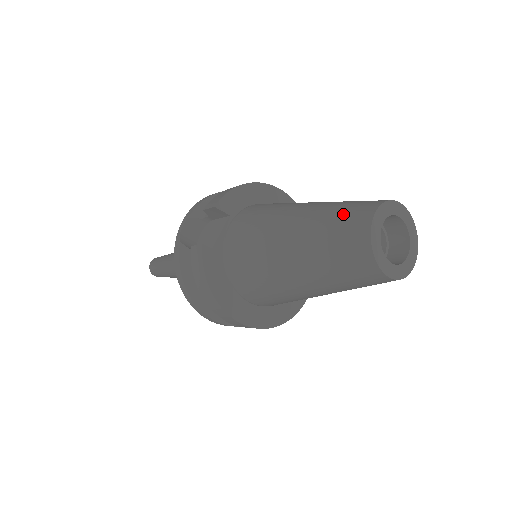
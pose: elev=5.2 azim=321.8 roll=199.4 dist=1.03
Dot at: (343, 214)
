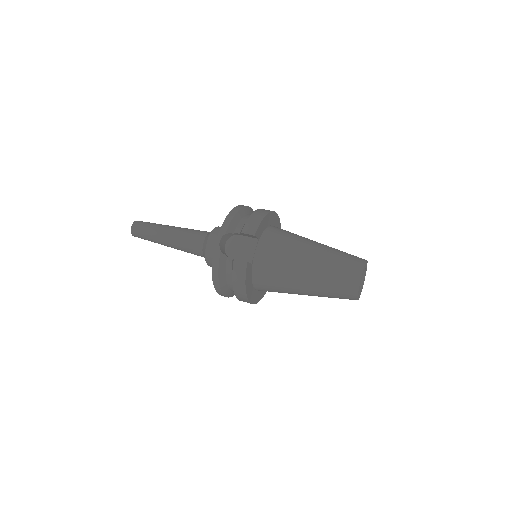
Dot at: (344, 266)
